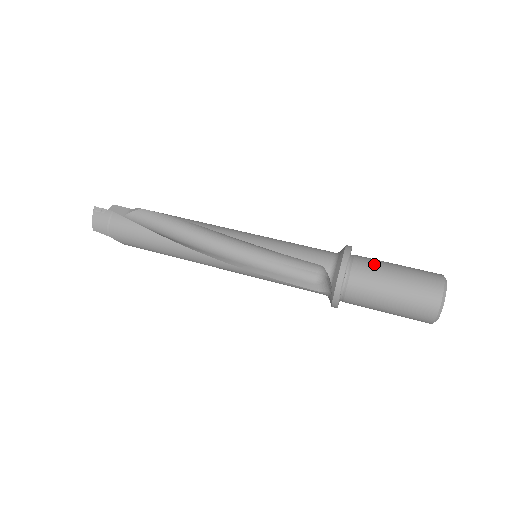
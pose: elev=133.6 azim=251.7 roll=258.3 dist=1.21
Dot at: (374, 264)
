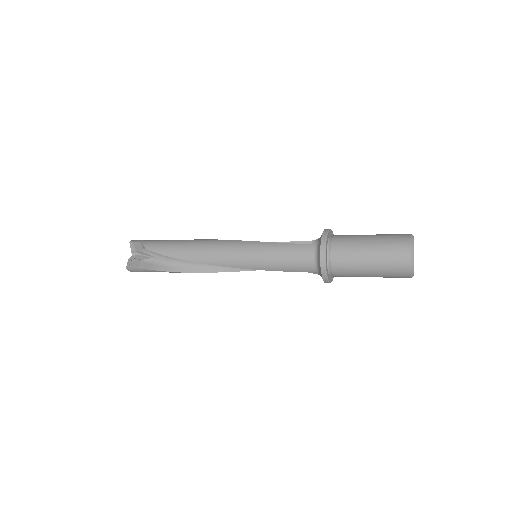
Dot at: occluded
